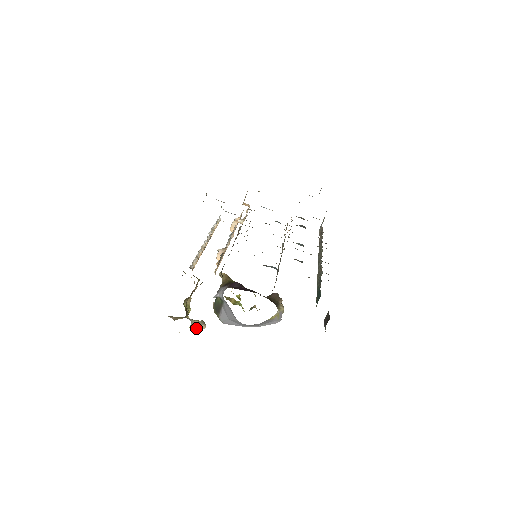
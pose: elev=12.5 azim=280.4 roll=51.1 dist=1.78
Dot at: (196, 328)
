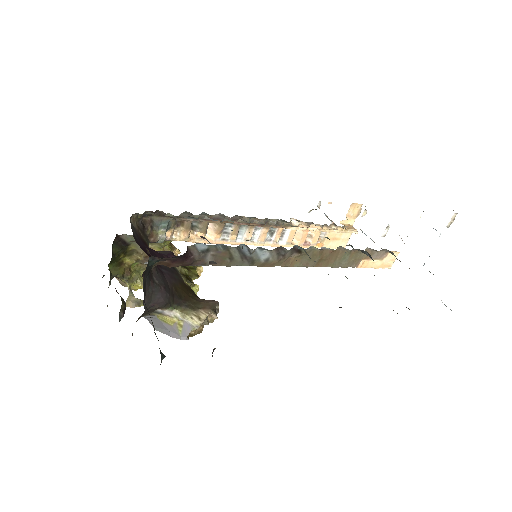
Dot at: occluded
